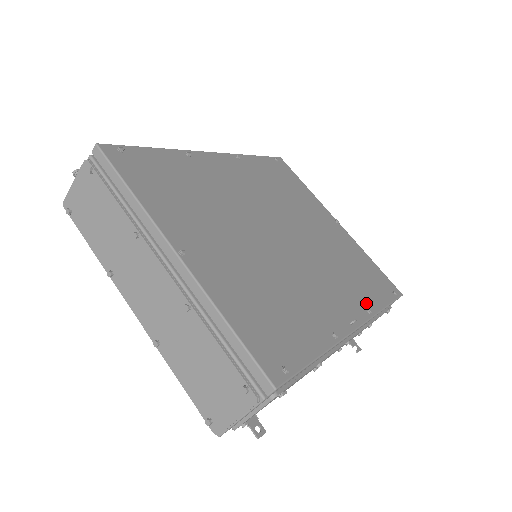
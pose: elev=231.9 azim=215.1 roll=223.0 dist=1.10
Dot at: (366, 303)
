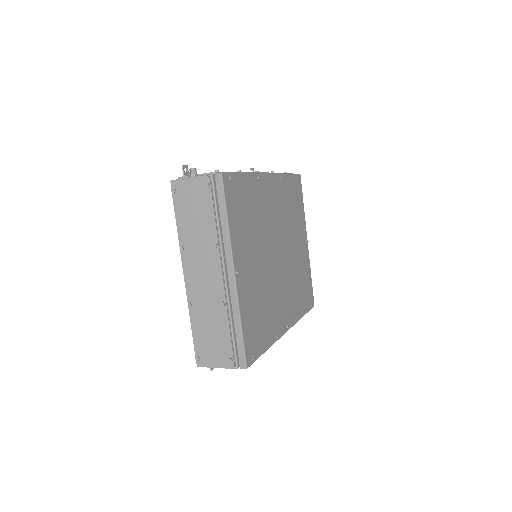
Dot at: (297, 313)
